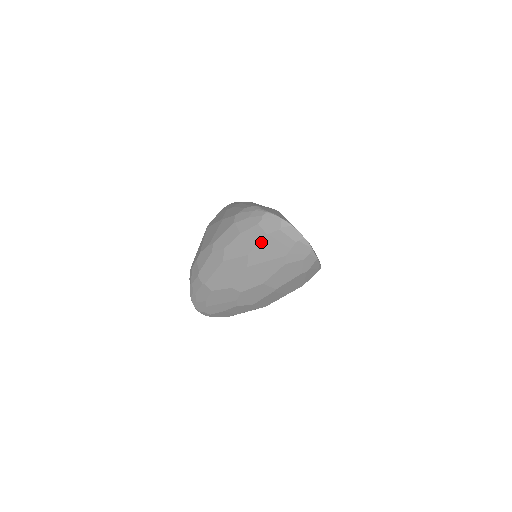
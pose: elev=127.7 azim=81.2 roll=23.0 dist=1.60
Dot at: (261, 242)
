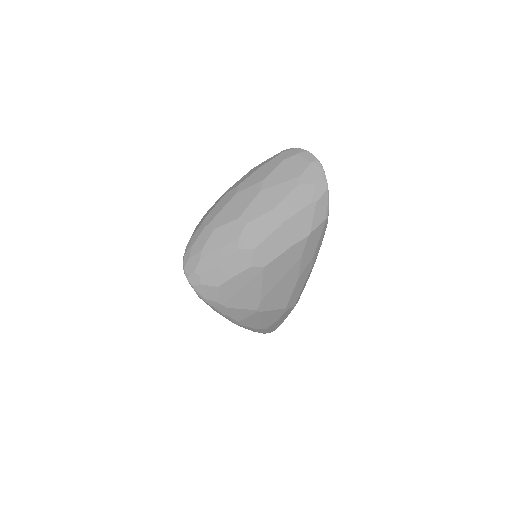
Dot at: (278, 167)
